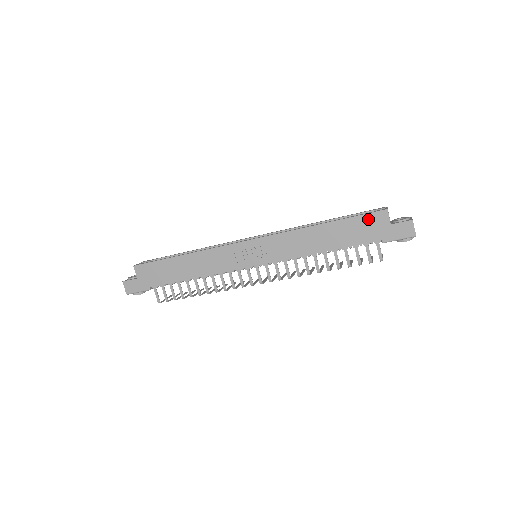
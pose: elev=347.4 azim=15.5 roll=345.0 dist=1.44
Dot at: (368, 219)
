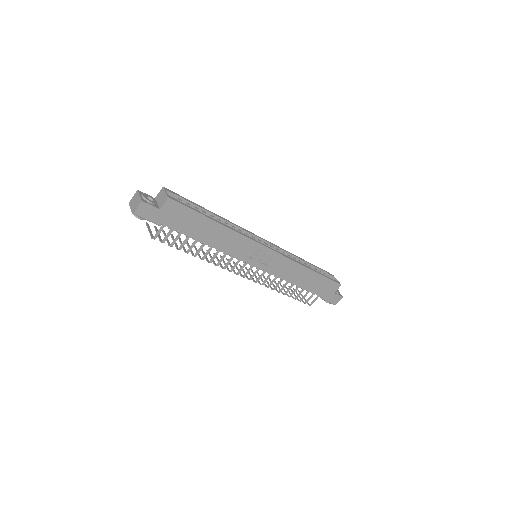
Dot at: (330, 284)
